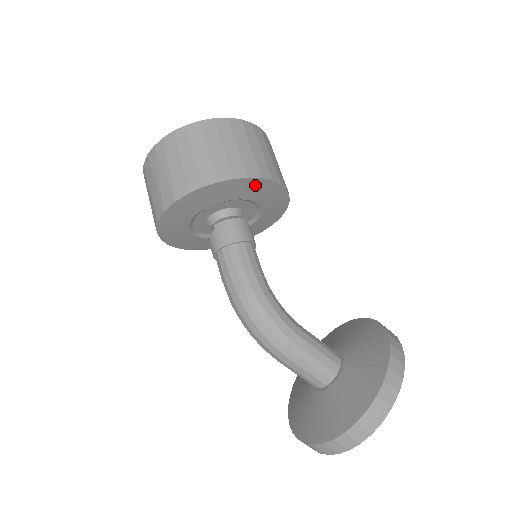
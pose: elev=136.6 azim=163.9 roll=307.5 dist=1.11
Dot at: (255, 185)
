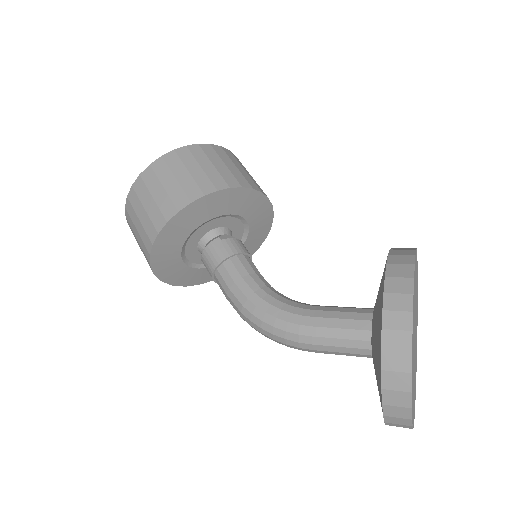
Dot at: (184, 218)
